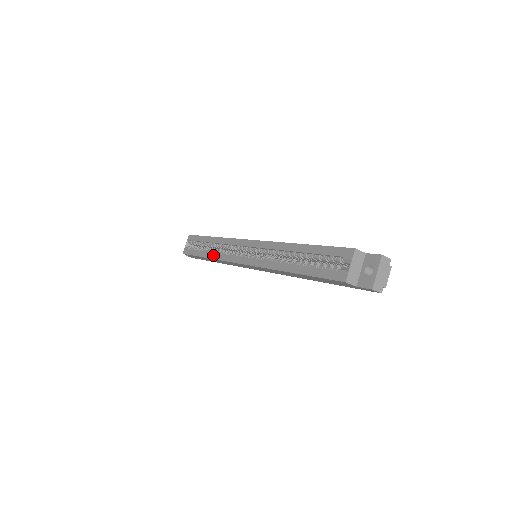
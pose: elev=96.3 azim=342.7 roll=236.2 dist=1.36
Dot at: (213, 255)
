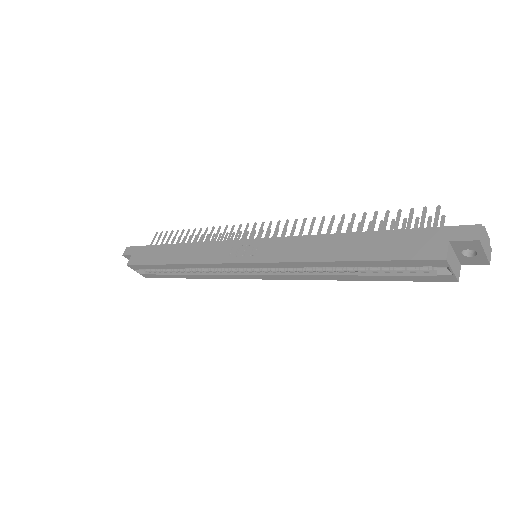
Dot at: (200, 277)
